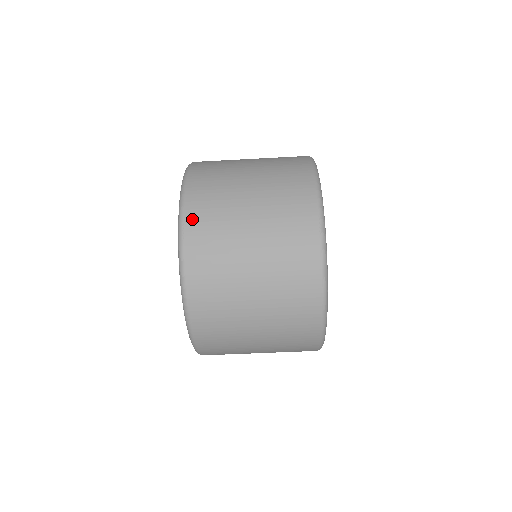
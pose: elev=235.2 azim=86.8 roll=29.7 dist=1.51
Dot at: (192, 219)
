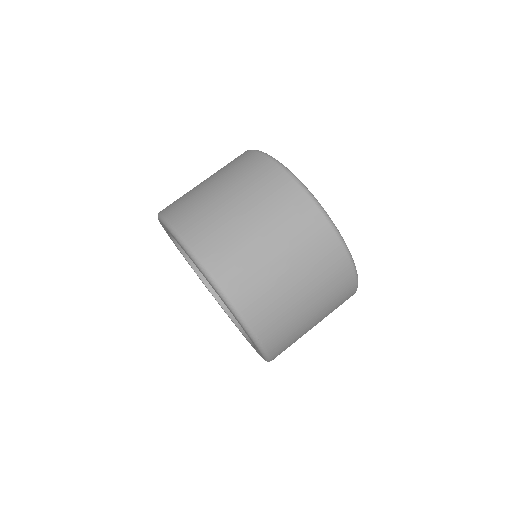
Dot at: (172, 213)
